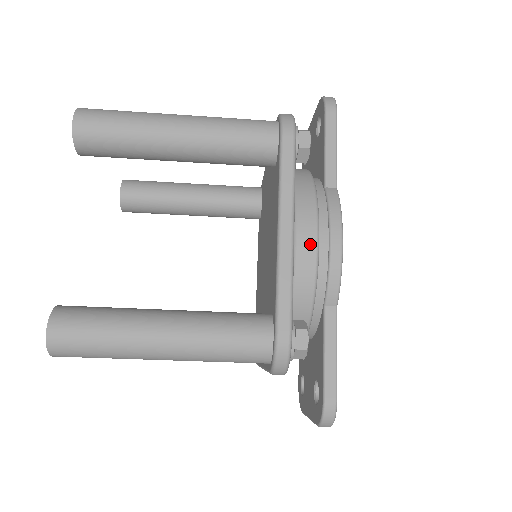
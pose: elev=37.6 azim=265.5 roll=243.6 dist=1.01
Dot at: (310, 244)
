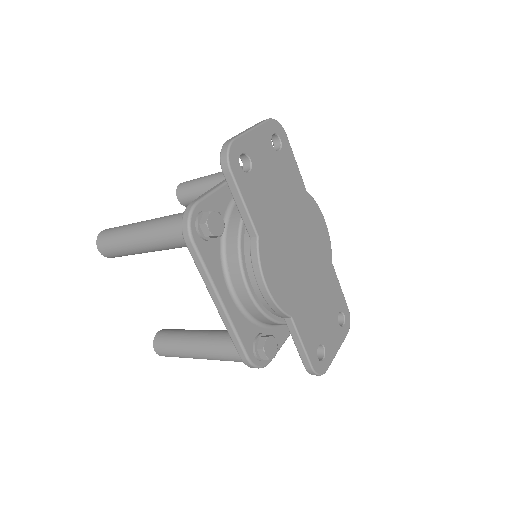
Dot at: (245, 296)
